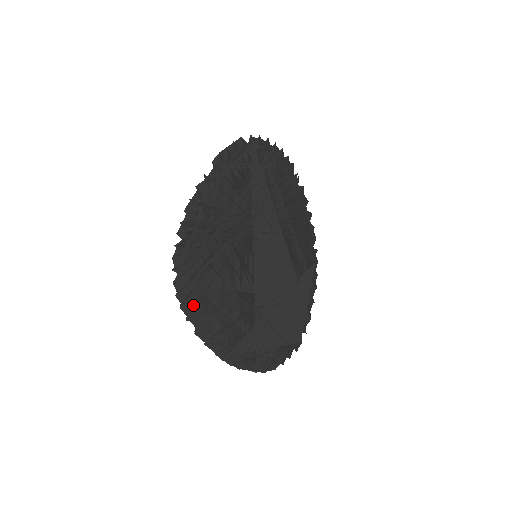
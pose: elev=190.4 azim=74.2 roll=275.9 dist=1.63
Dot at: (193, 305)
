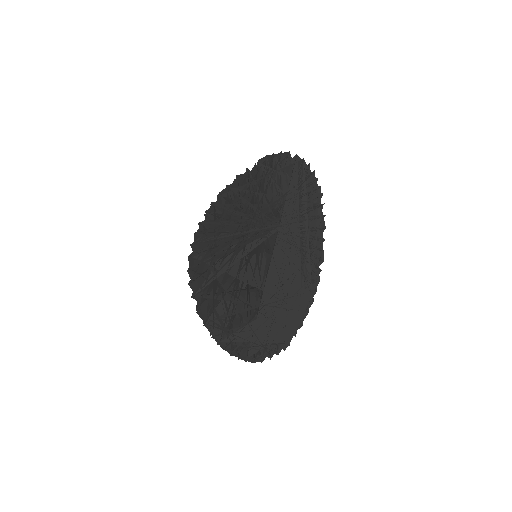
Dot at: (203, 285)
